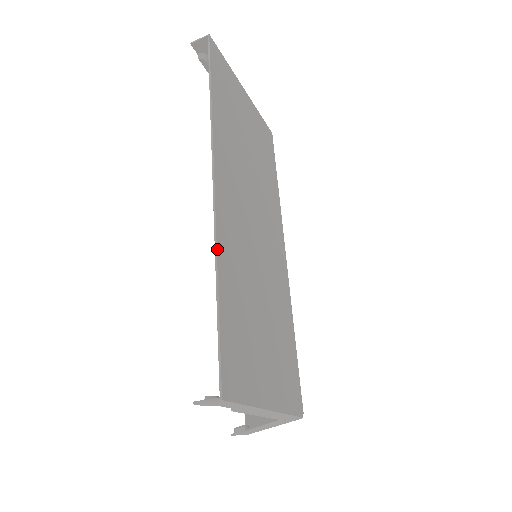
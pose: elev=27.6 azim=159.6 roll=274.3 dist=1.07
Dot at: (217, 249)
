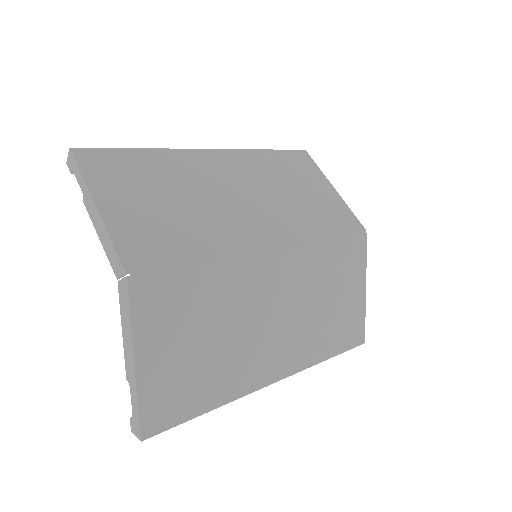
Dot at: (165, 149)
